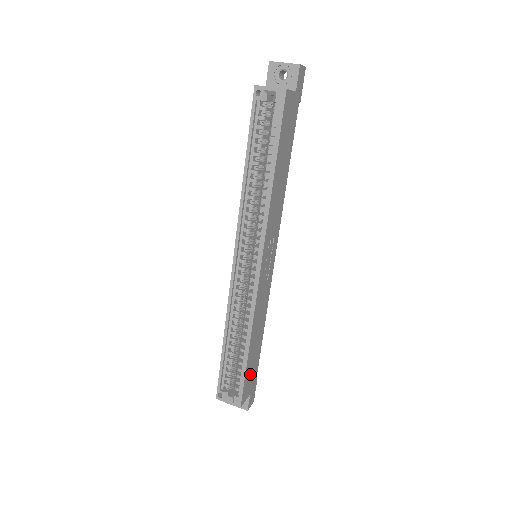
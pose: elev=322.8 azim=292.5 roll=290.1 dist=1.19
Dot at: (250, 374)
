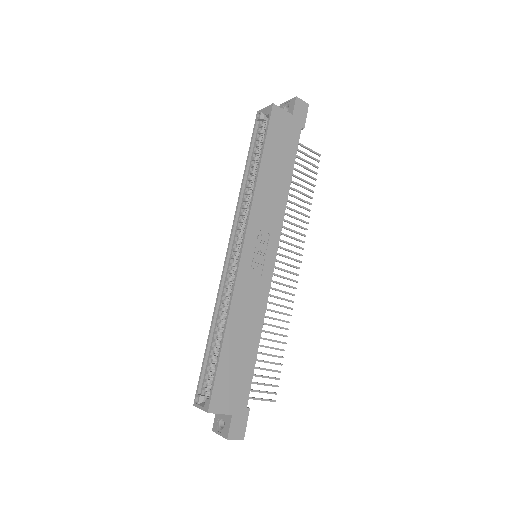
Dot at: (230, 380)
